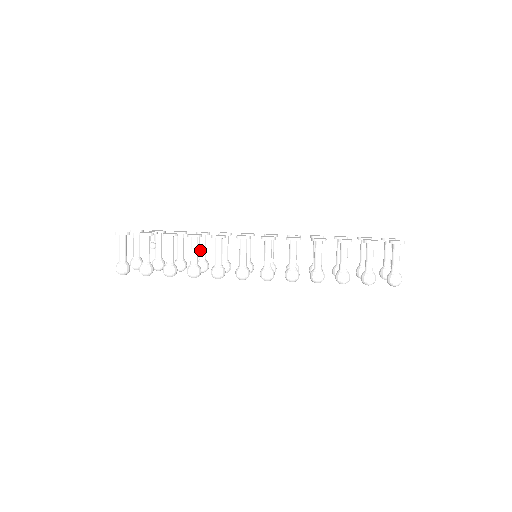
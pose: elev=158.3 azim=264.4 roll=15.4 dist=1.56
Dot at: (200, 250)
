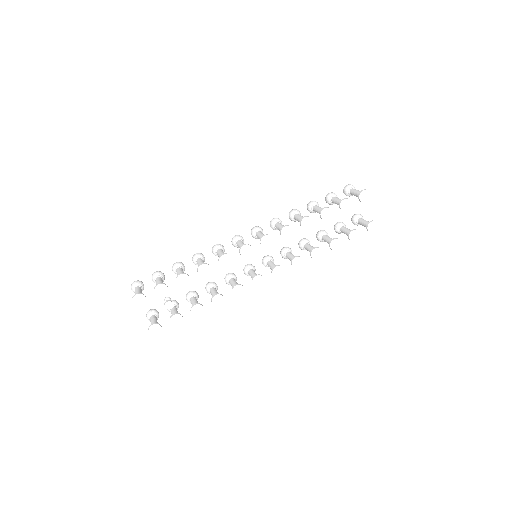
Dot at: occluded
